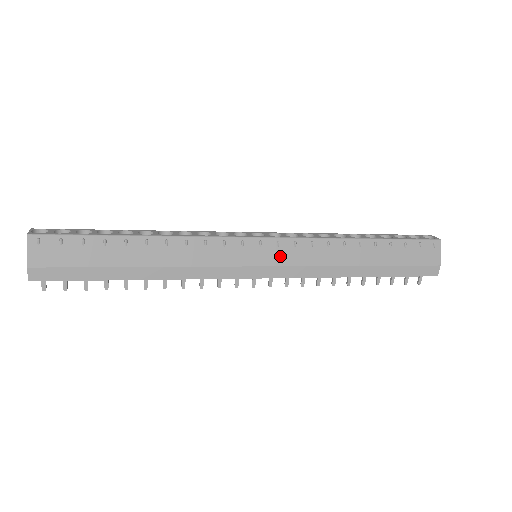
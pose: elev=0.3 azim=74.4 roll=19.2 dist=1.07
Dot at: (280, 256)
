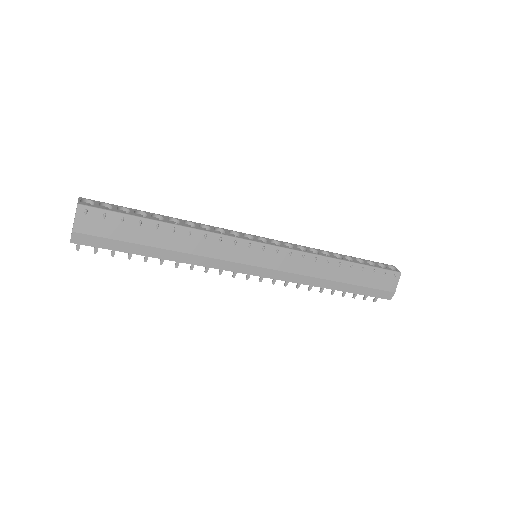
Dot at: (276, 262)
